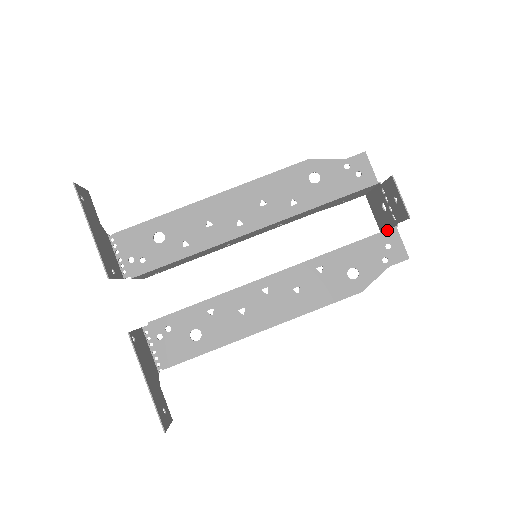
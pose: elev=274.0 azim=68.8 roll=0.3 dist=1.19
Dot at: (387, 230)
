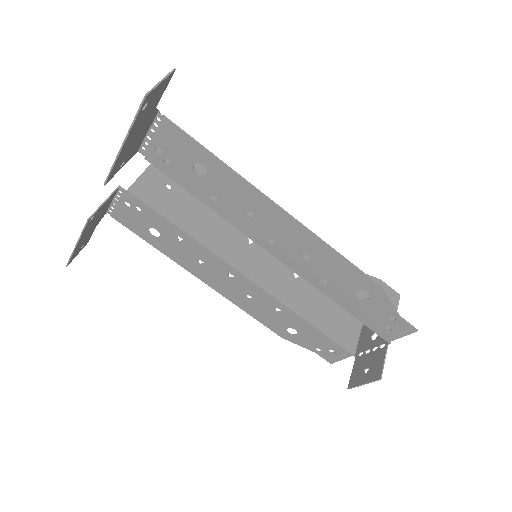
Dot at: (346, 350)
